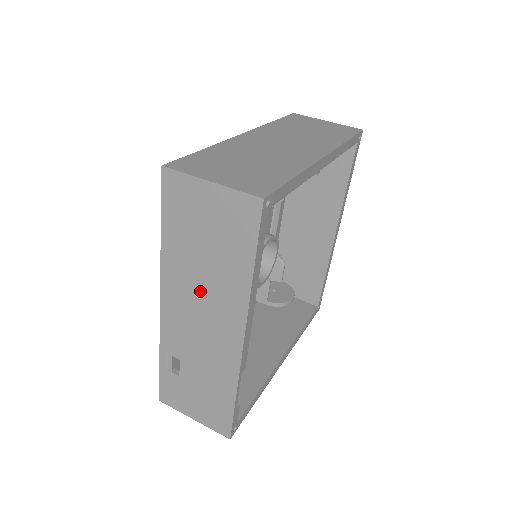
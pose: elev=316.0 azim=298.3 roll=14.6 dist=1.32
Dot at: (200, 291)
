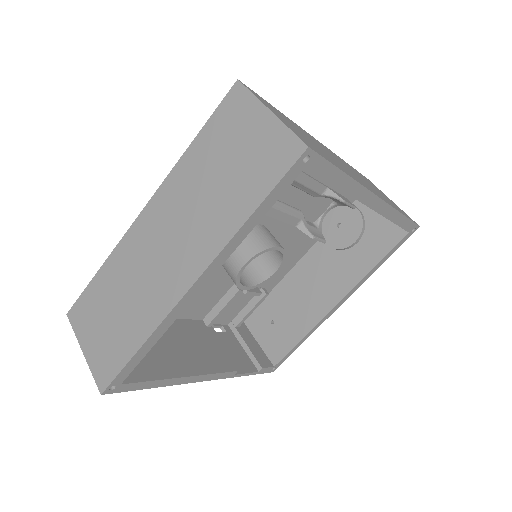
Dot at: occluded
